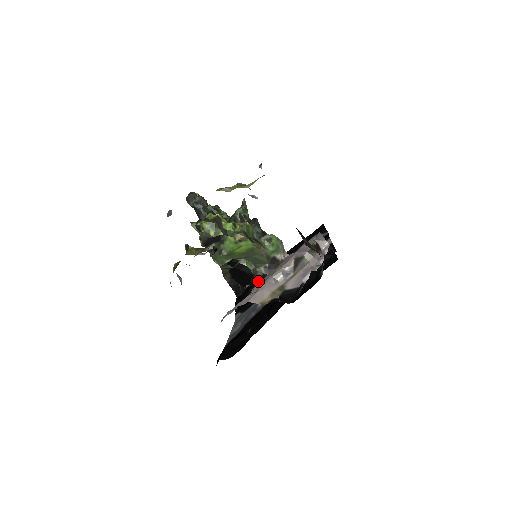
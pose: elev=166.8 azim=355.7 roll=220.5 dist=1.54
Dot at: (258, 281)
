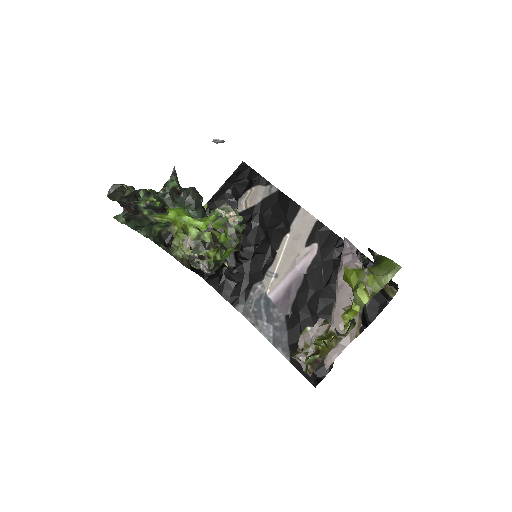
Dot at: (234, 263)
